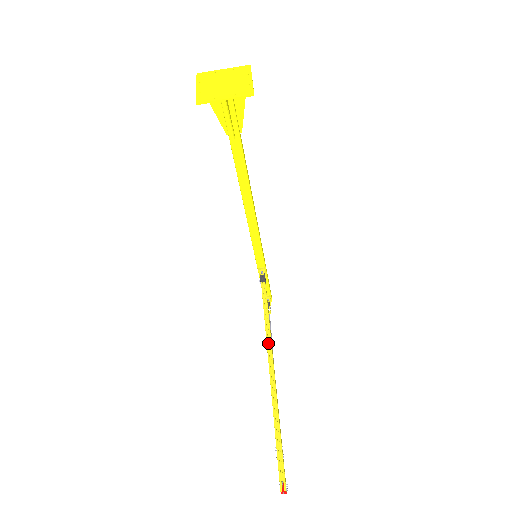
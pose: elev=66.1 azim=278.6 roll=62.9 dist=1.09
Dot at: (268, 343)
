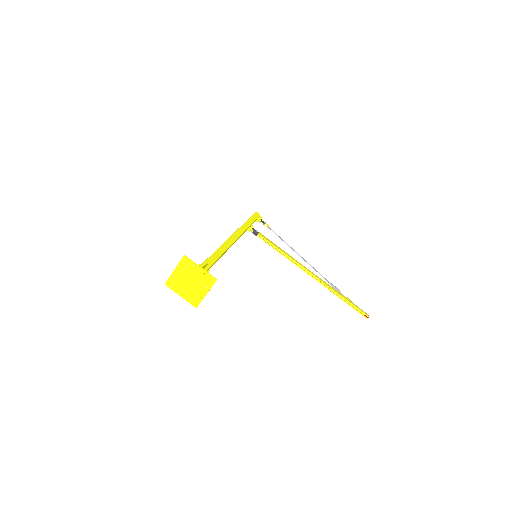
Dot at: (296, 263)
